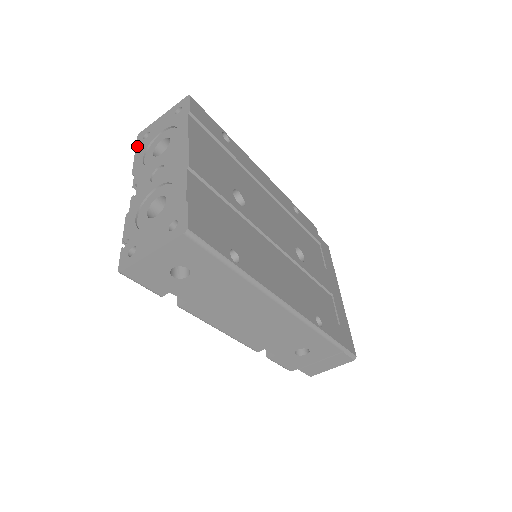
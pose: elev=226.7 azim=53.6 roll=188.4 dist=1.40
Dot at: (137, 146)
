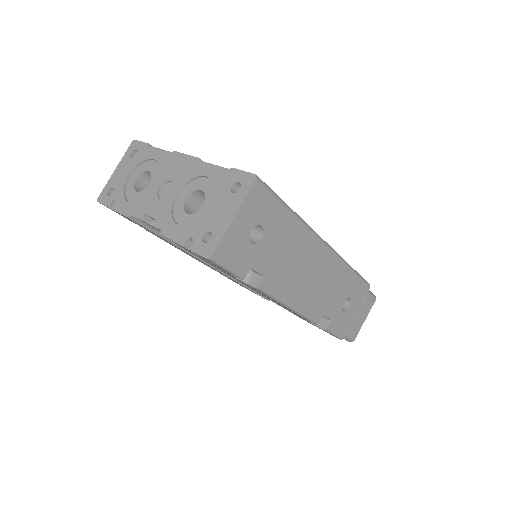
Dot at: (107, 204)
